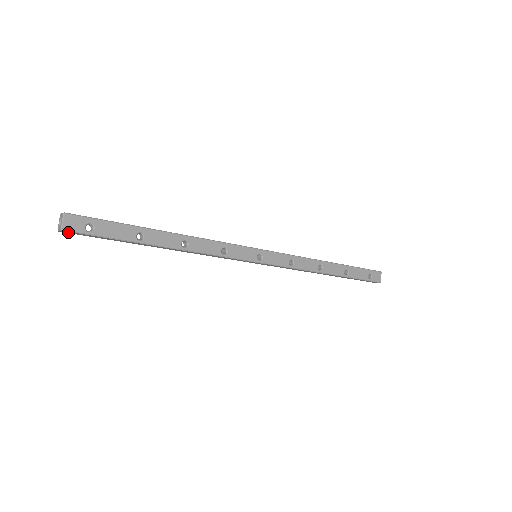
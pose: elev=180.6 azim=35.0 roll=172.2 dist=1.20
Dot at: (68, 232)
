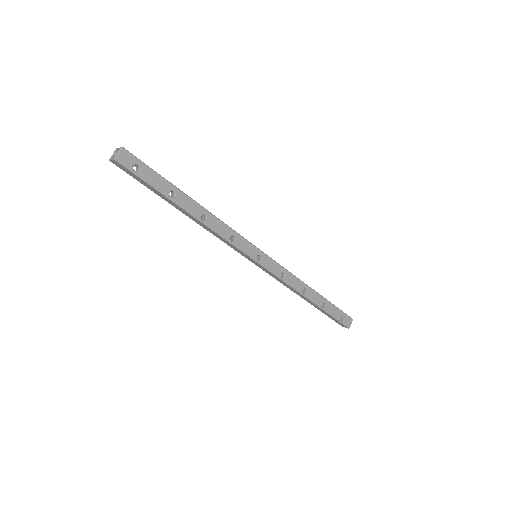
Dot at: (118, 164)
